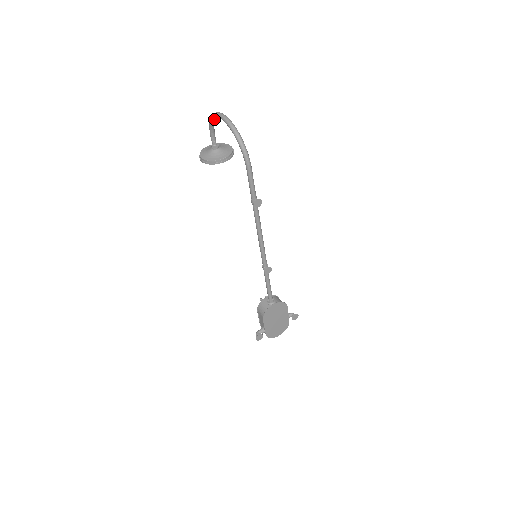
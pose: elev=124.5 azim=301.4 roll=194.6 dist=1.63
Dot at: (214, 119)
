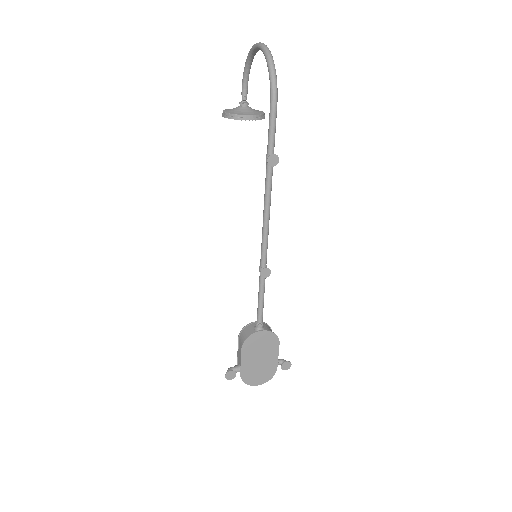
Dot at: (250, 58)
